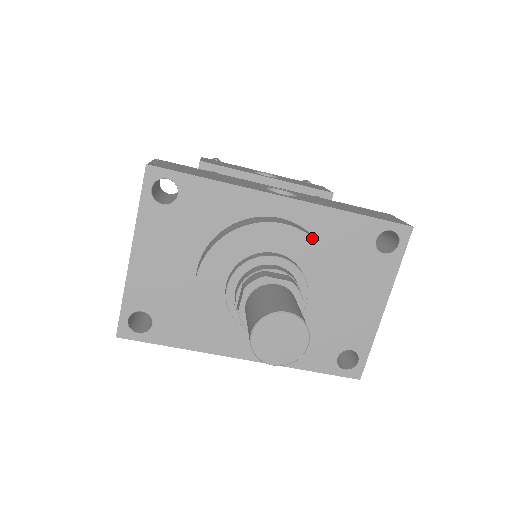
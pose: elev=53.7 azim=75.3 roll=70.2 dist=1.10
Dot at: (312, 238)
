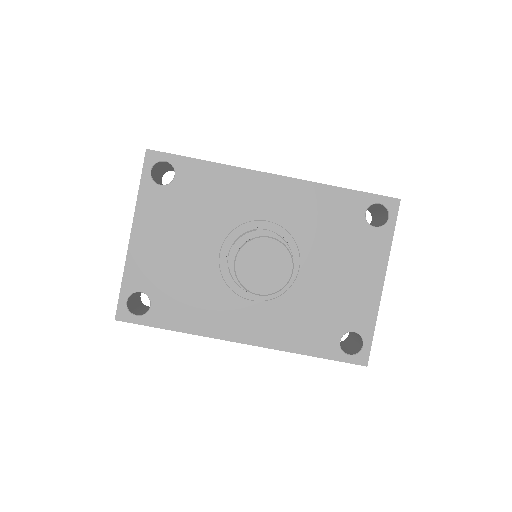
Dot at: (300, 205)
